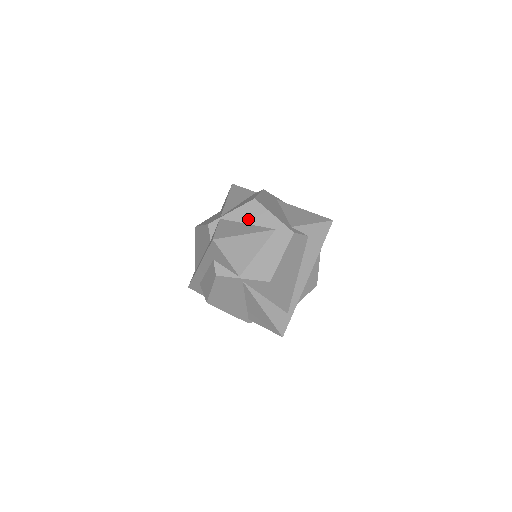
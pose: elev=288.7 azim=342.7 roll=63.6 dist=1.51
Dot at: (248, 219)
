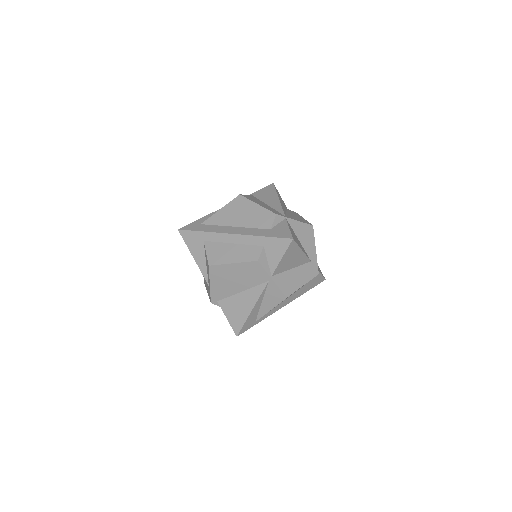
Dot at: (301, 237)
